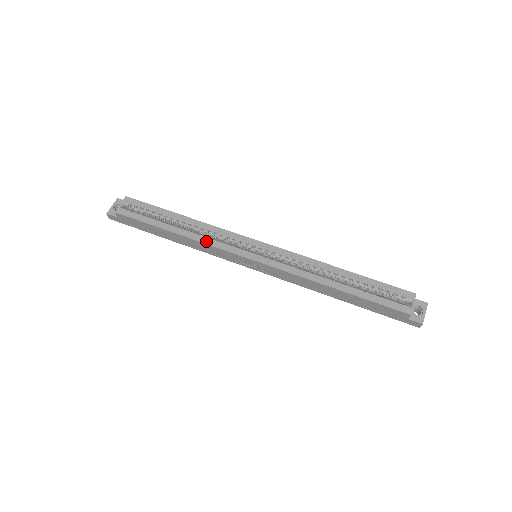
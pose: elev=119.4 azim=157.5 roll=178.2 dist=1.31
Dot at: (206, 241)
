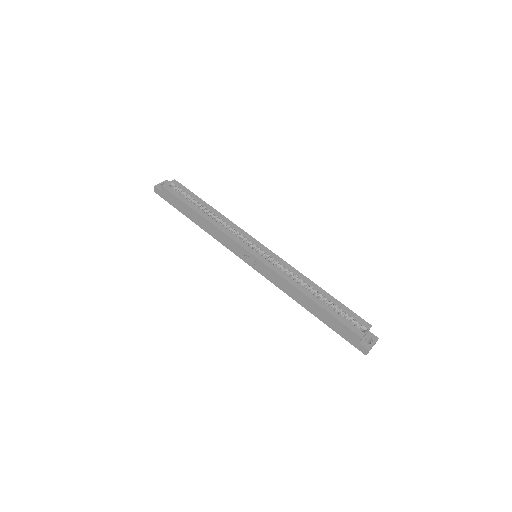
Dot at: (222, 229)
